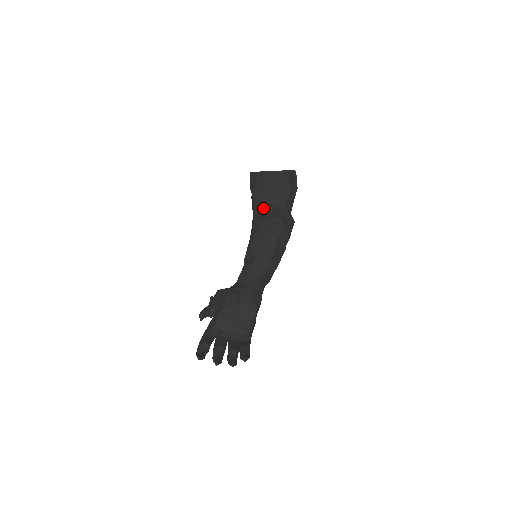
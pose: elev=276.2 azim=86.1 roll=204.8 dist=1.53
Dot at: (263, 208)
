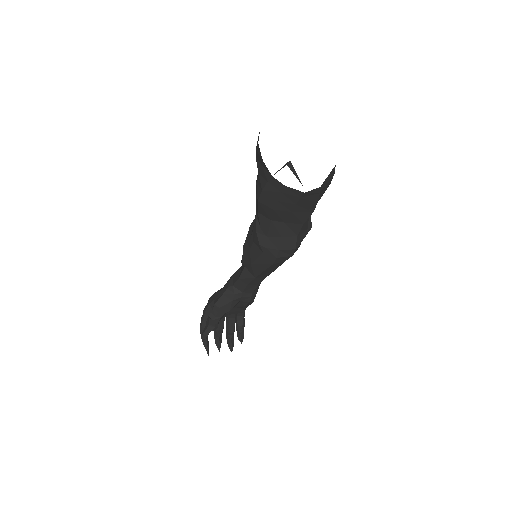
Dot at: (271, 229)
